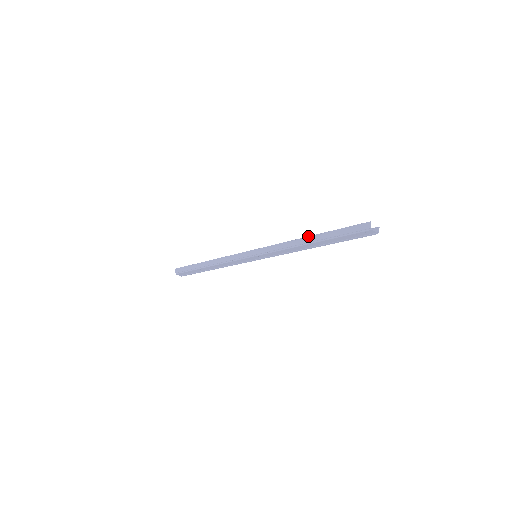
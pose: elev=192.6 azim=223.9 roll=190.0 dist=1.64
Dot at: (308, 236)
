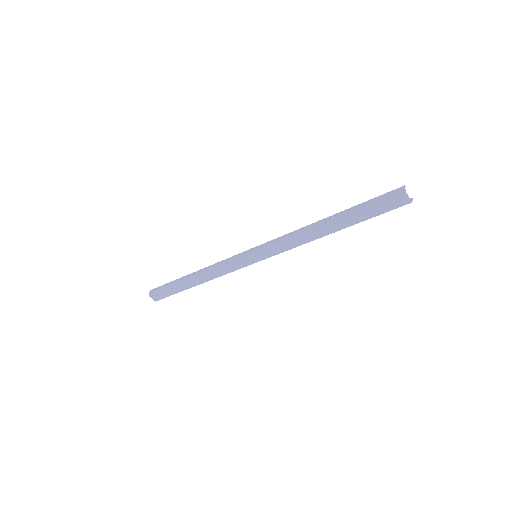
Dot at: occluded
